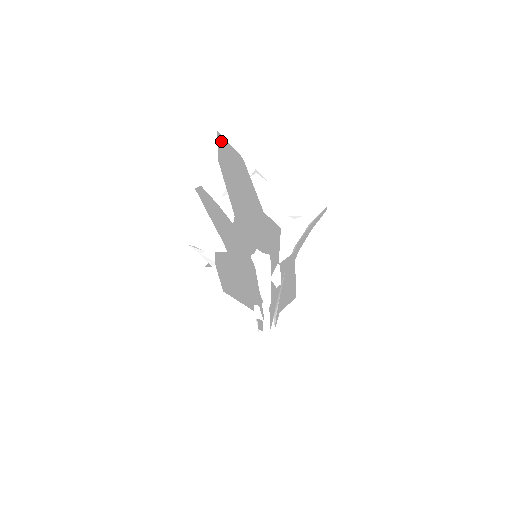
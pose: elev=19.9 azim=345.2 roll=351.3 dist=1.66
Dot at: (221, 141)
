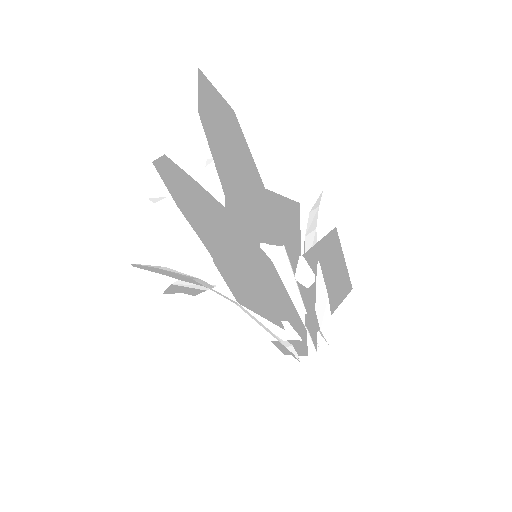
Dot at: (202, 84)
